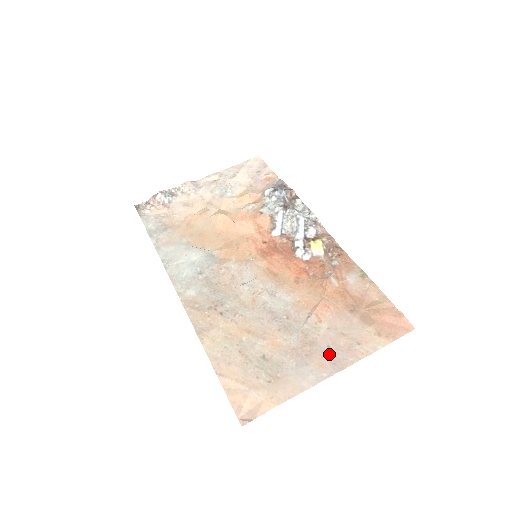
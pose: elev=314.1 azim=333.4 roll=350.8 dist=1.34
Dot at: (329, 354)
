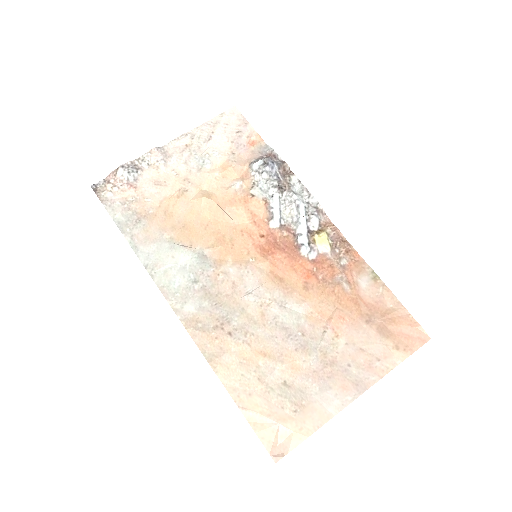
Dot at: (351, 374)
